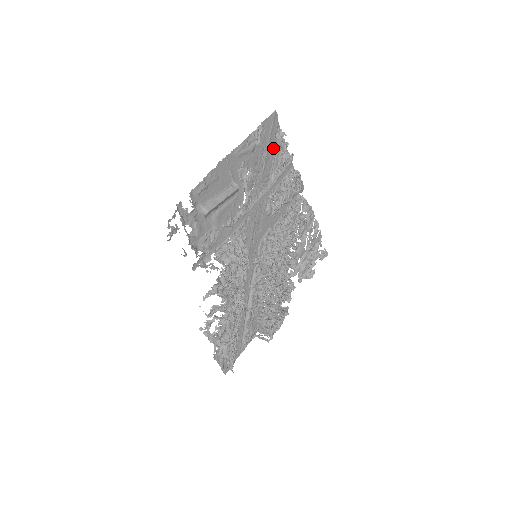
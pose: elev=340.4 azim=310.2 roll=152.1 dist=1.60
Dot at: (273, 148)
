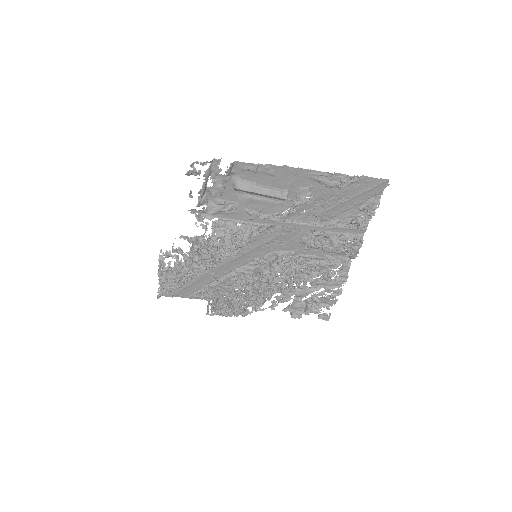
Dot at: (357, 204)
